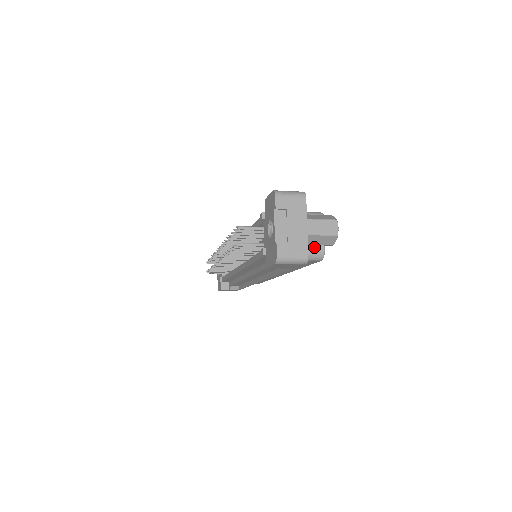
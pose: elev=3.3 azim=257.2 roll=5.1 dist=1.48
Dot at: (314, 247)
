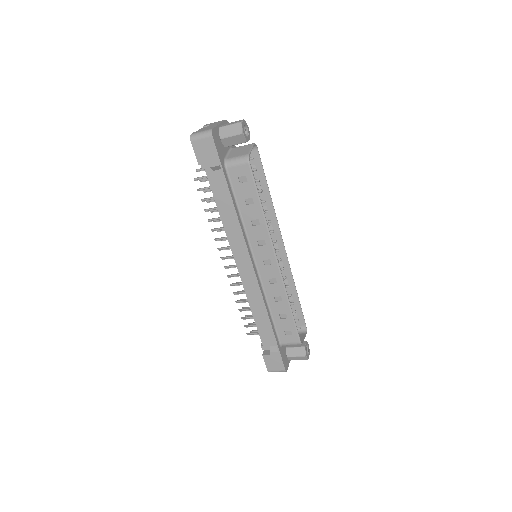
Dot at: (241, 154)
